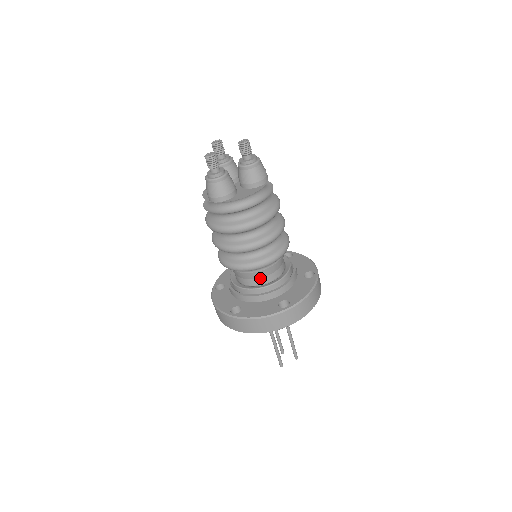
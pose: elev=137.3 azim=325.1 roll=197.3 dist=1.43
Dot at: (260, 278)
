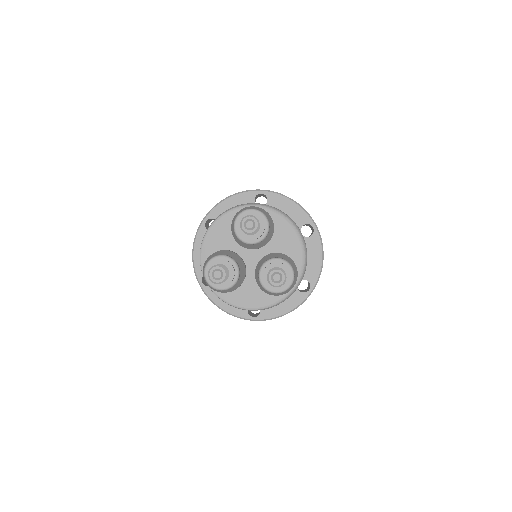
Dot at: occluded
